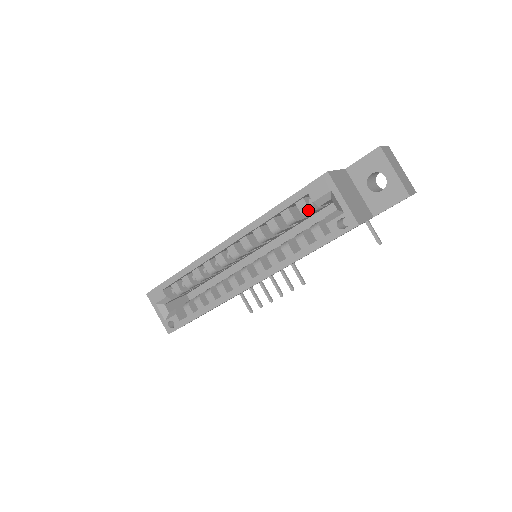
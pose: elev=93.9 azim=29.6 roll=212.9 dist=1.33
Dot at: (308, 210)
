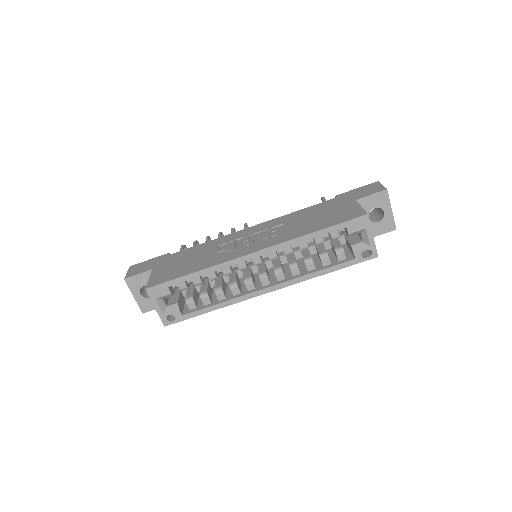
Dot at: (338, 237)
